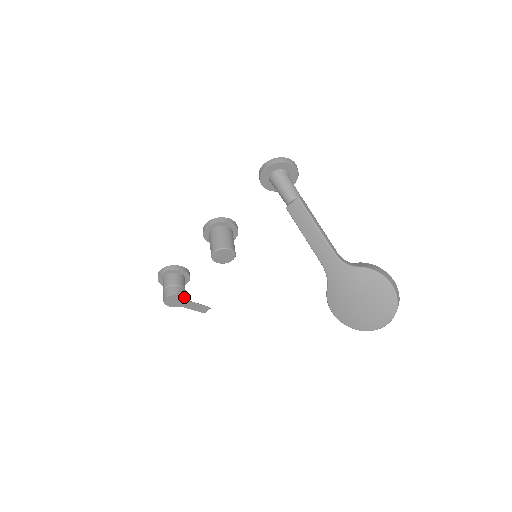
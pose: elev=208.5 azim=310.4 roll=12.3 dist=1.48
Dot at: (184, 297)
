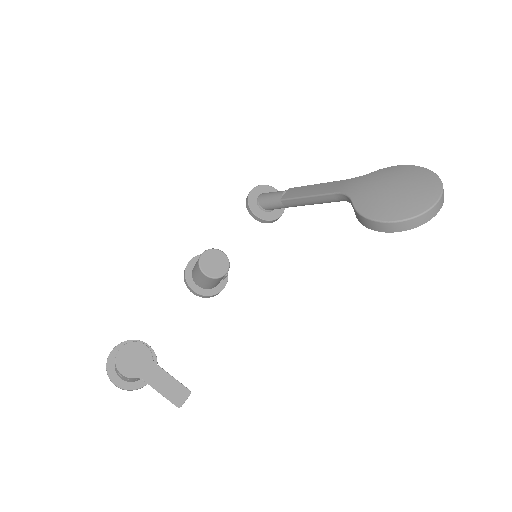
Dot at: (151, 352)
